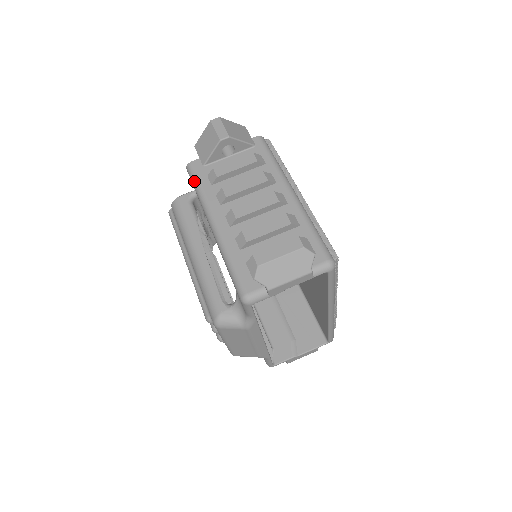
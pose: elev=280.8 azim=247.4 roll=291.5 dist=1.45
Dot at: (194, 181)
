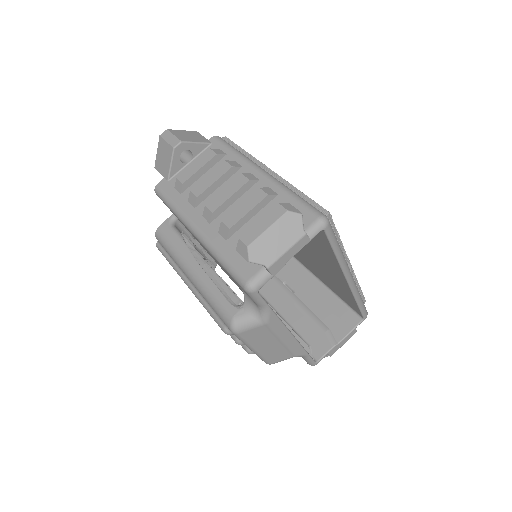
Dot at: (165, 200)
